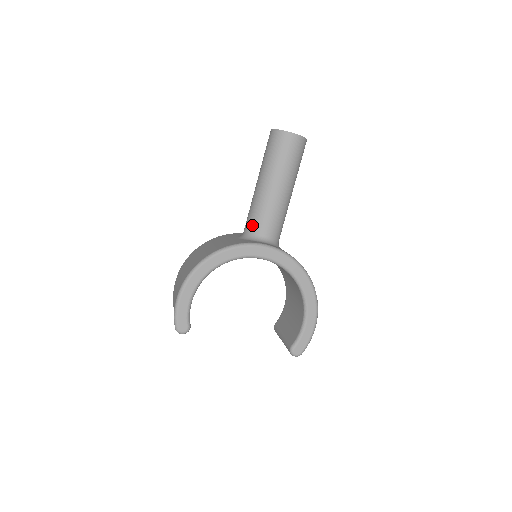
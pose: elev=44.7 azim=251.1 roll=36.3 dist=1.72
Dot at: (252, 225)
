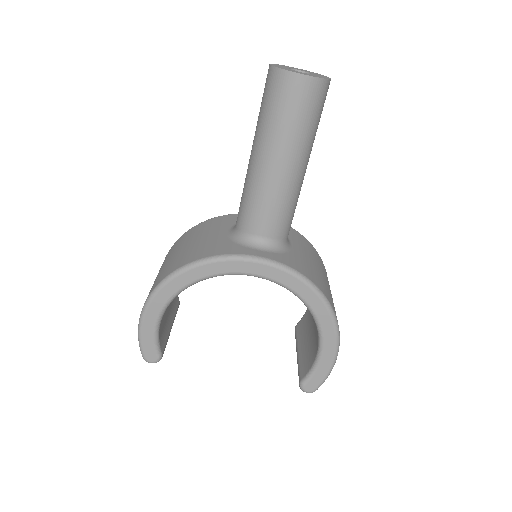
Dot at: (243, 220)
